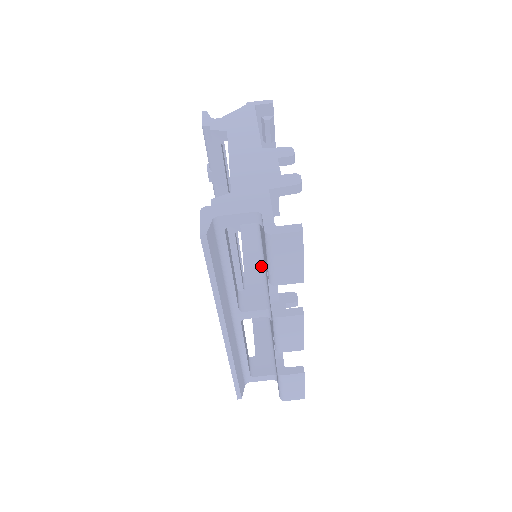
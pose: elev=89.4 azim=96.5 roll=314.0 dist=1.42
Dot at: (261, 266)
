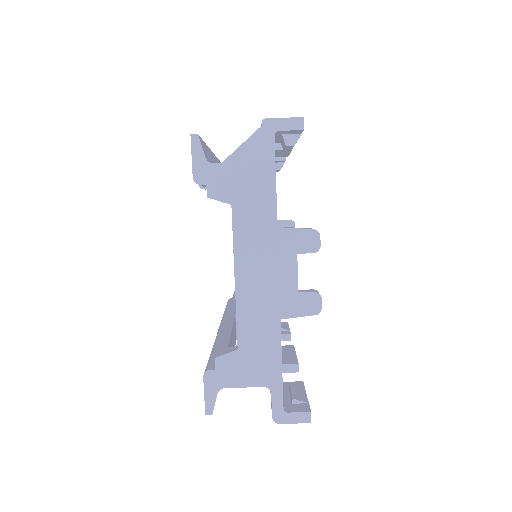
Dot at: occluded
